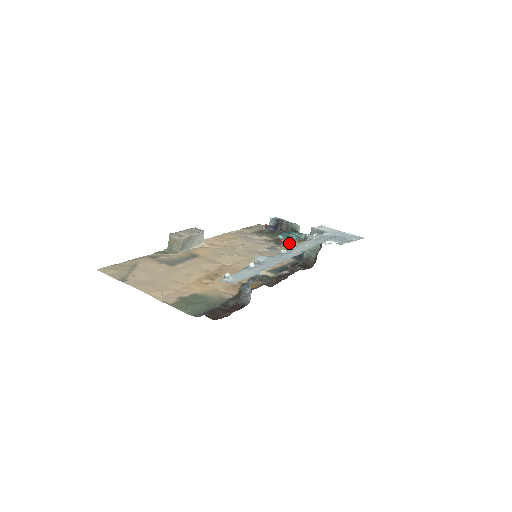
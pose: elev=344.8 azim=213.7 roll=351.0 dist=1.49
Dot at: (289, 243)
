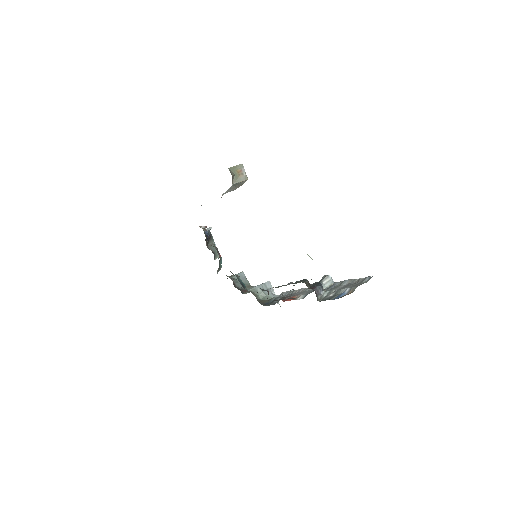
Dot at: occluded
